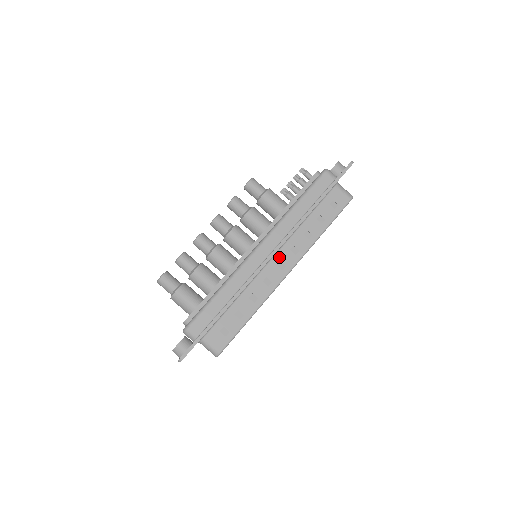
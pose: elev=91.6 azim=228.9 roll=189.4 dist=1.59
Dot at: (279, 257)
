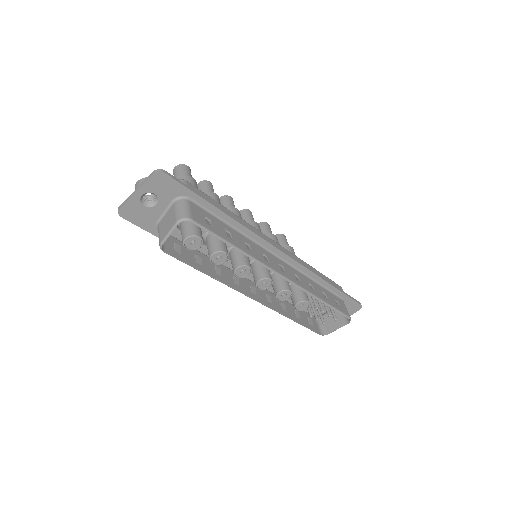
Dot at: (284, 265)
